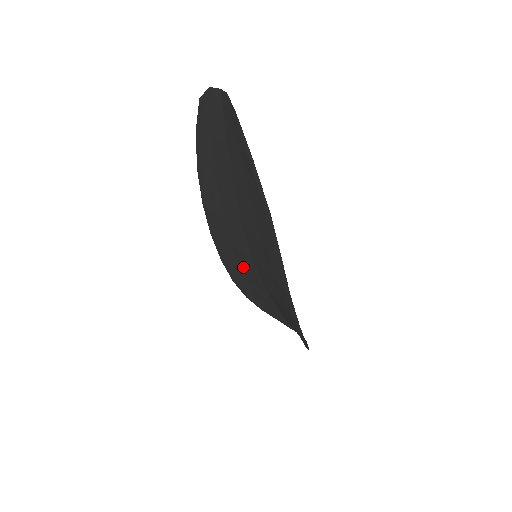
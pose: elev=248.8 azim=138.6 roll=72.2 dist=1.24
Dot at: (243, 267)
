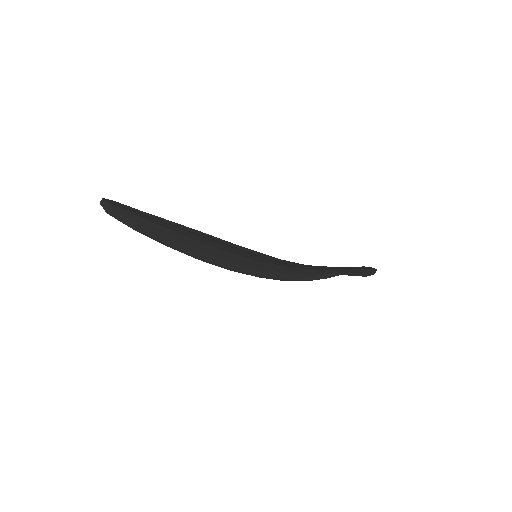
Dot at: (267, 269)
